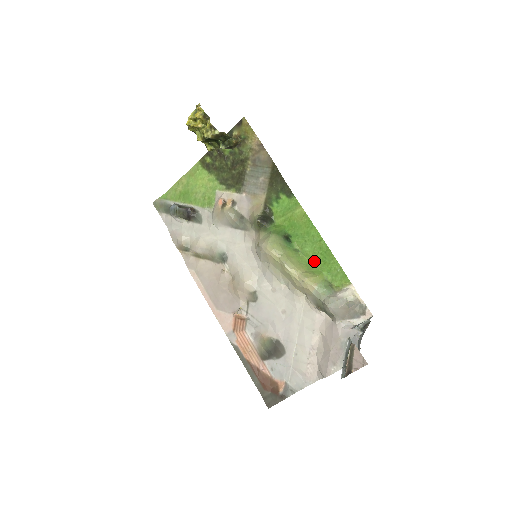
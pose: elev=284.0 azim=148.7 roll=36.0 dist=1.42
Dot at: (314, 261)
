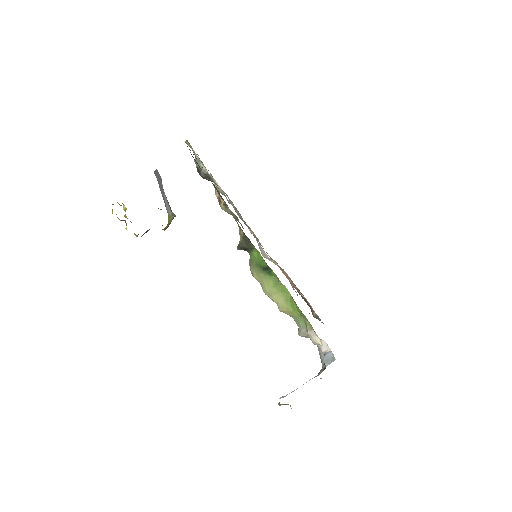
Dot at: (291, 296)
